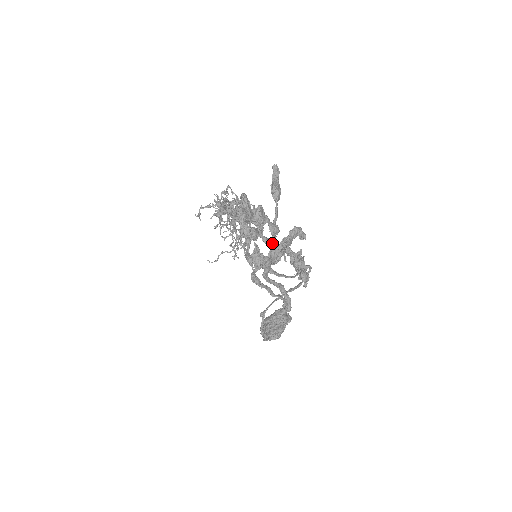
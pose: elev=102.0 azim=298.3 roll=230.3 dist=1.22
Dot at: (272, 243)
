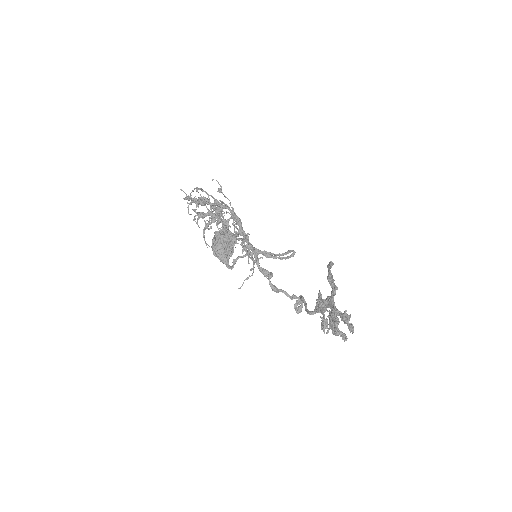
Dot at: occluded
